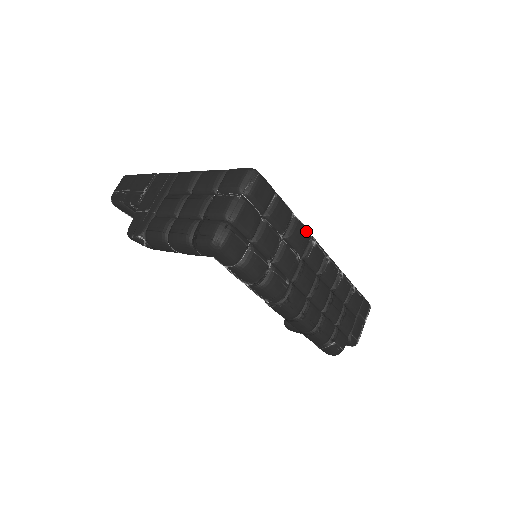
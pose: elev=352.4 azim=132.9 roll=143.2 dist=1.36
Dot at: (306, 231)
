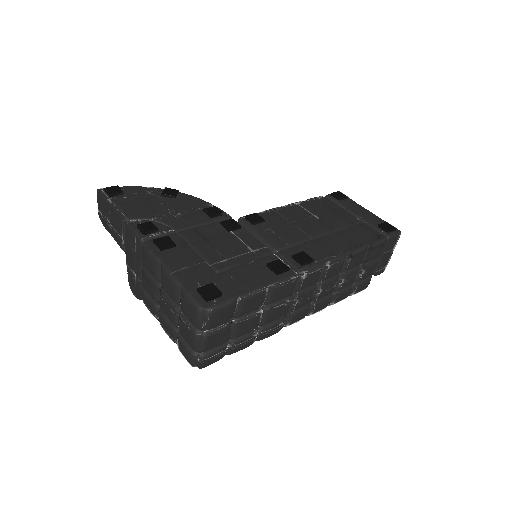
Dot at: (289, 283)
